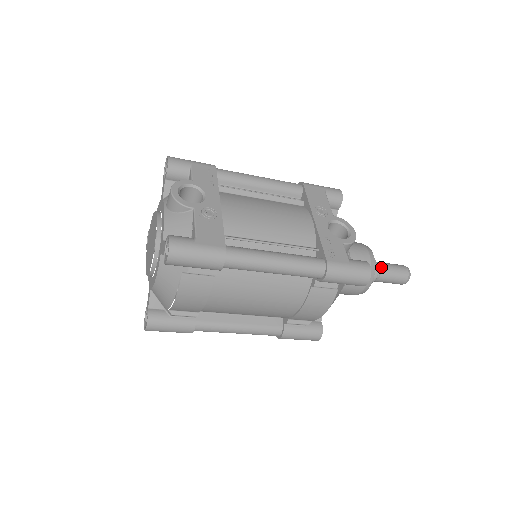
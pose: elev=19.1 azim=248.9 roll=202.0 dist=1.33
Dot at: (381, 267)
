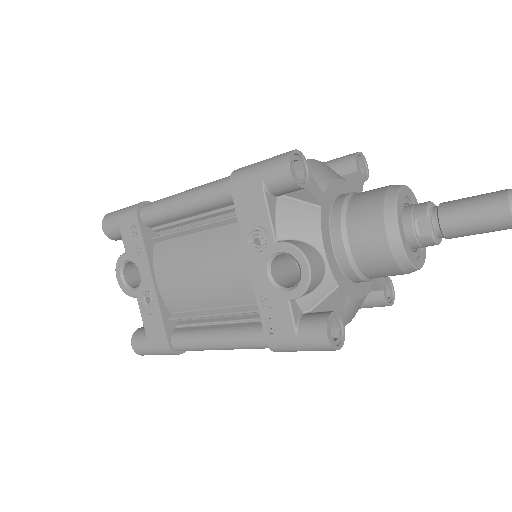
Dot at: (440, 227)
